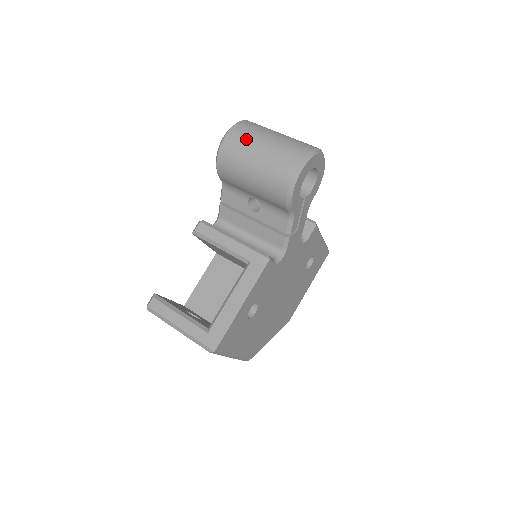
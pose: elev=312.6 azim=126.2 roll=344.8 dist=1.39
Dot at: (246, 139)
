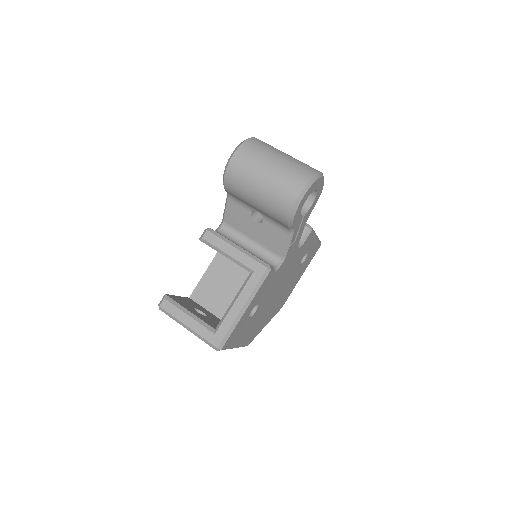
Dot at: (252, 161)
